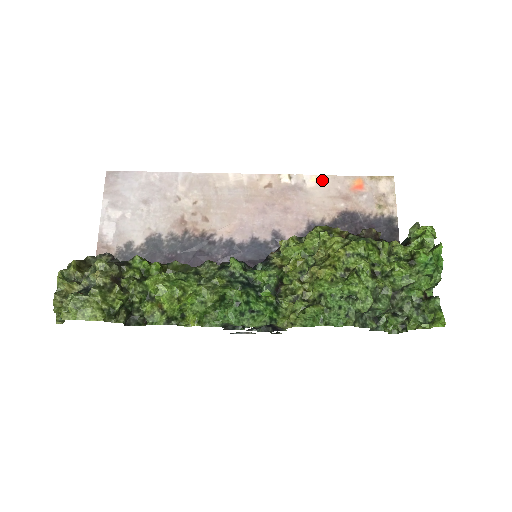
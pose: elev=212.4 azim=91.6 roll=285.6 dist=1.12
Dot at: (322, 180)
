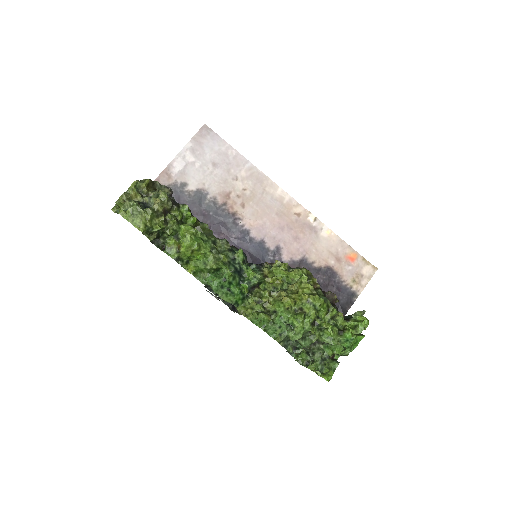
Dot at: (333, 237)
